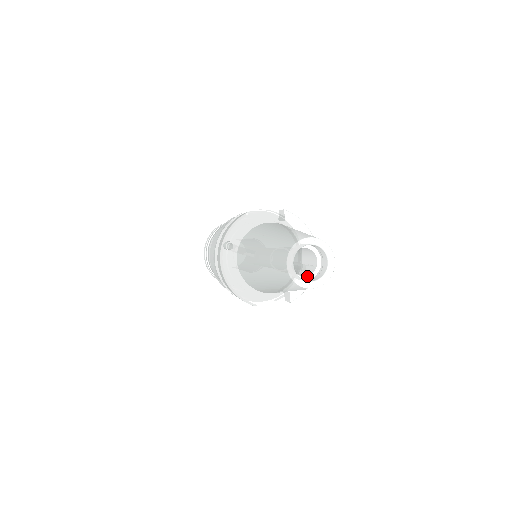
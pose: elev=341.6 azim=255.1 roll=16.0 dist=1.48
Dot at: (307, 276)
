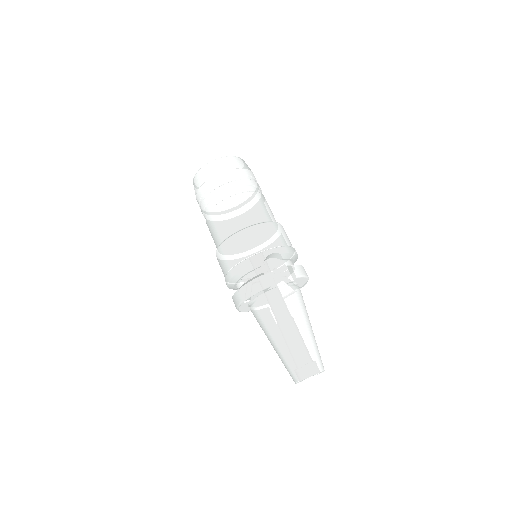
Dot at: occluded
